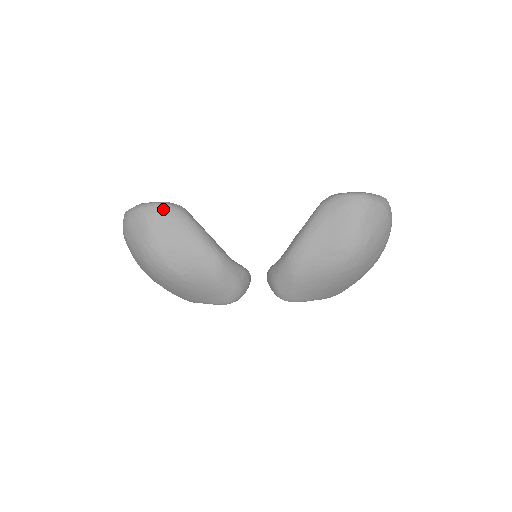
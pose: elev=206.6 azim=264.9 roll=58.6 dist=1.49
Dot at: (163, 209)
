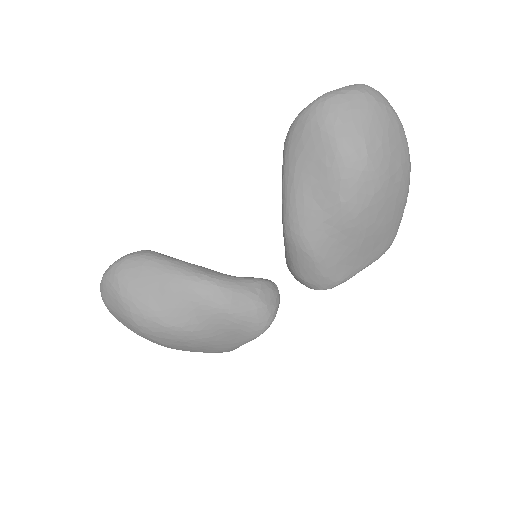
Dot at: (123, 264)
